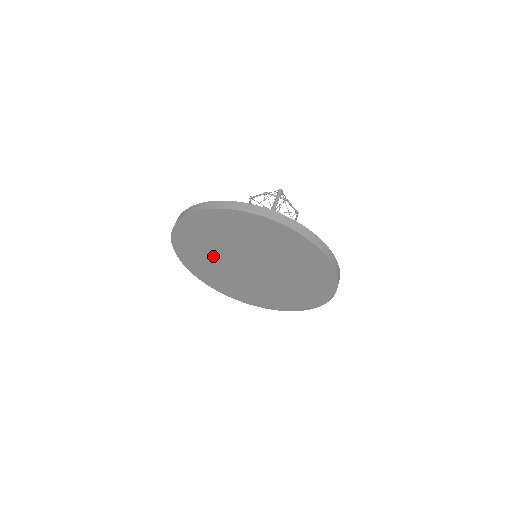
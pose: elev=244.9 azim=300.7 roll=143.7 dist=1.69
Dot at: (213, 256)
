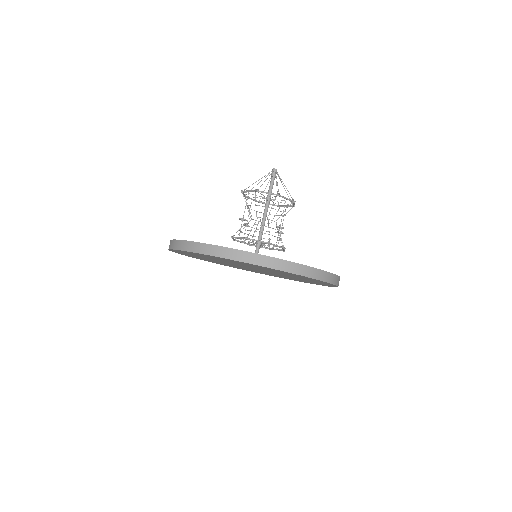
Dot at: (218, 260)
